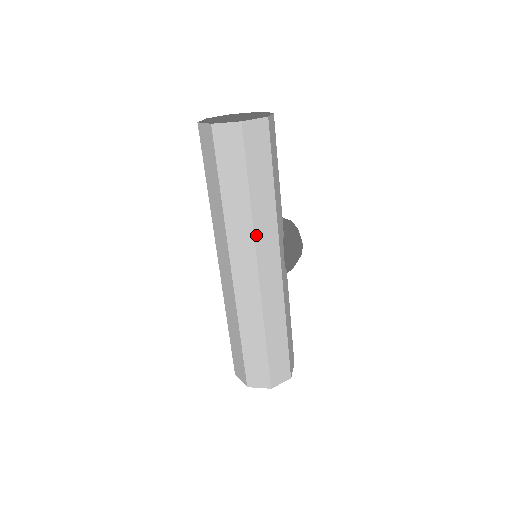
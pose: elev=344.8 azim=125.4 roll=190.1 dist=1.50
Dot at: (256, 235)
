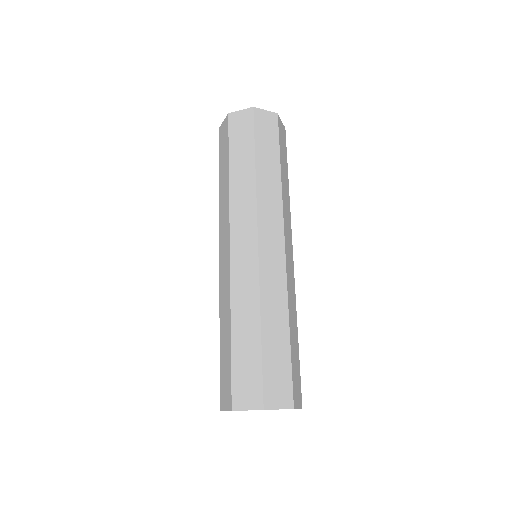
Dot at: (283, 207)
